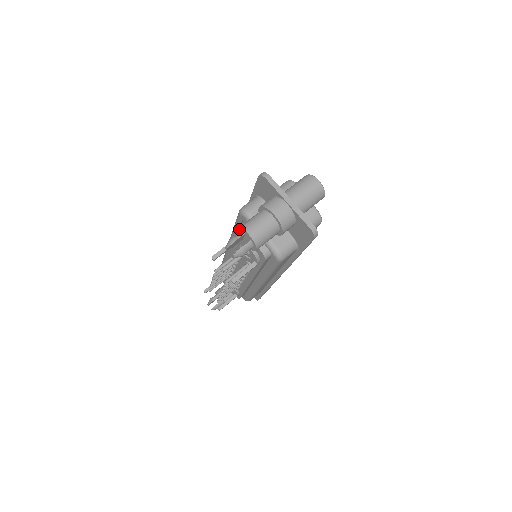
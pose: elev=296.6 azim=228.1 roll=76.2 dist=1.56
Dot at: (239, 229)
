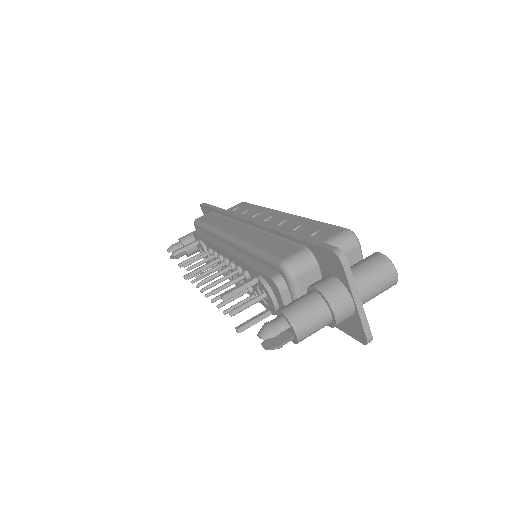
Dot at: (283, 315)
